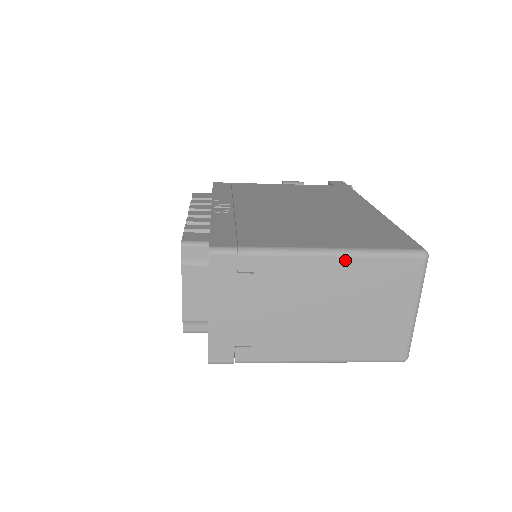
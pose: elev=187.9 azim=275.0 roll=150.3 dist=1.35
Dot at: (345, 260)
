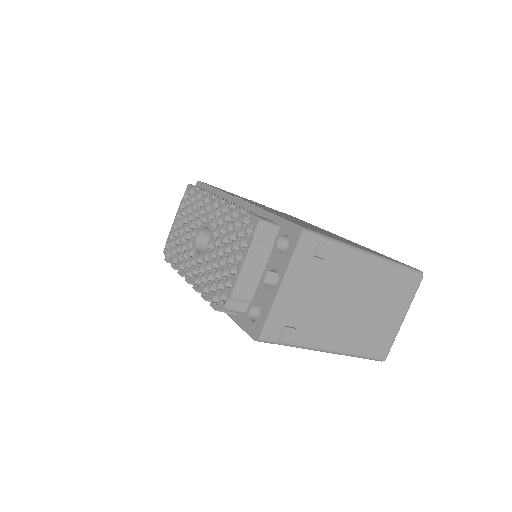
Dot at: (382, 265)
